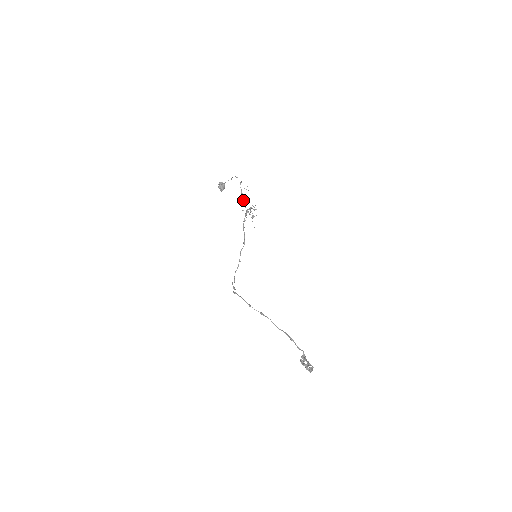
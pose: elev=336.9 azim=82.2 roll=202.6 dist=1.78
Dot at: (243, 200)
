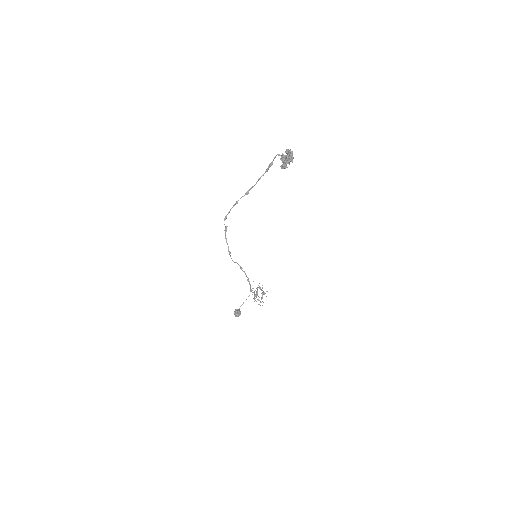
Dot at: occluded
